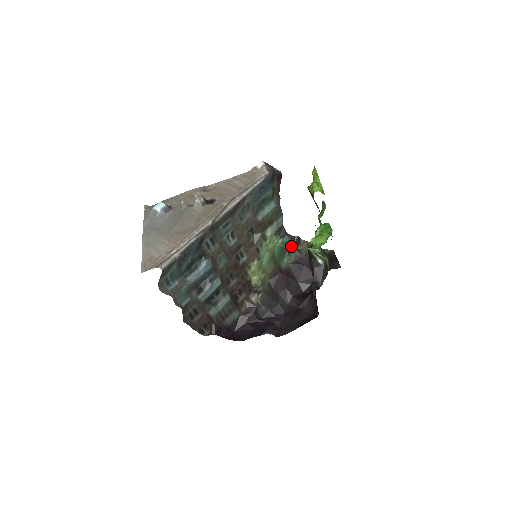
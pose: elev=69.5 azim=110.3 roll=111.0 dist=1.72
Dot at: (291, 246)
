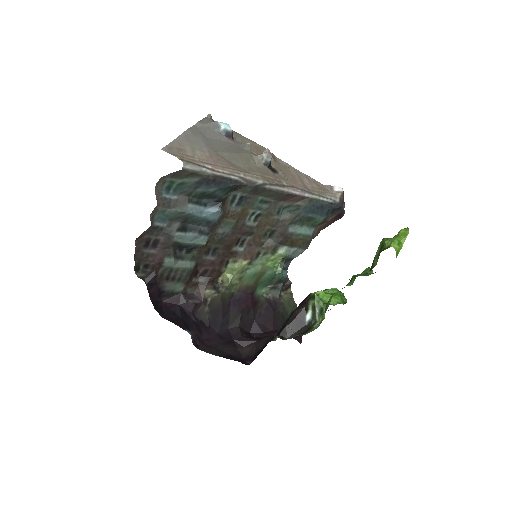
Dot at: (280, 284)
